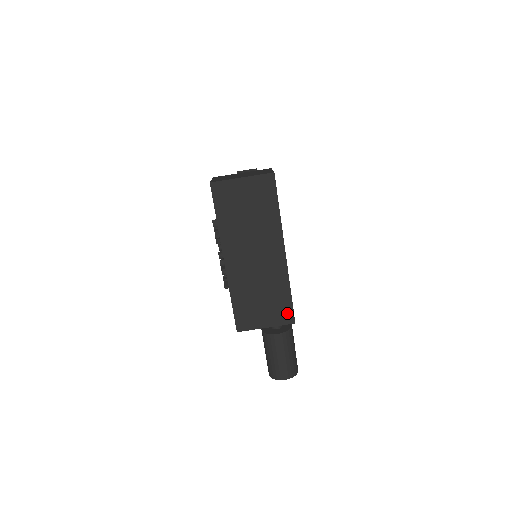
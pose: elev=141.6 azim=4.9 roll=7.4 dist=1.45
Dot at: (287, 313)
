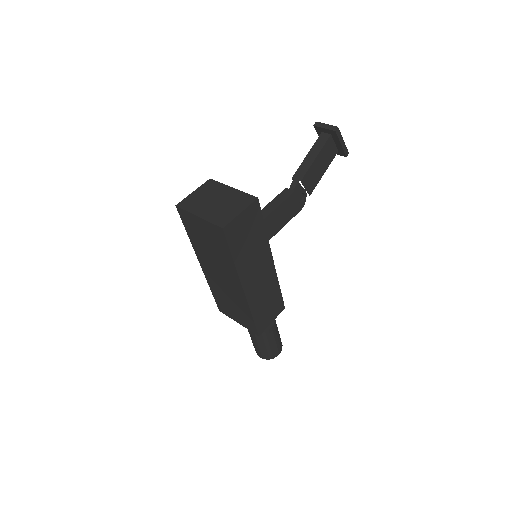
Dot at: (252, 326)
